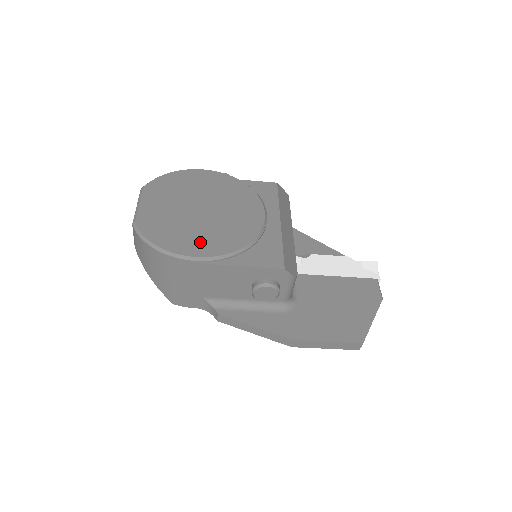
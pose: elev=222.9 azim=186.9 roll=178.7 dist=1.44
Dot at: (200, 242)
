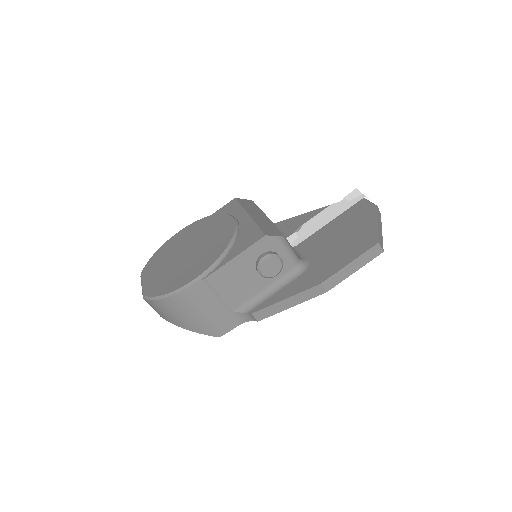
Dot at: (194, 269)
